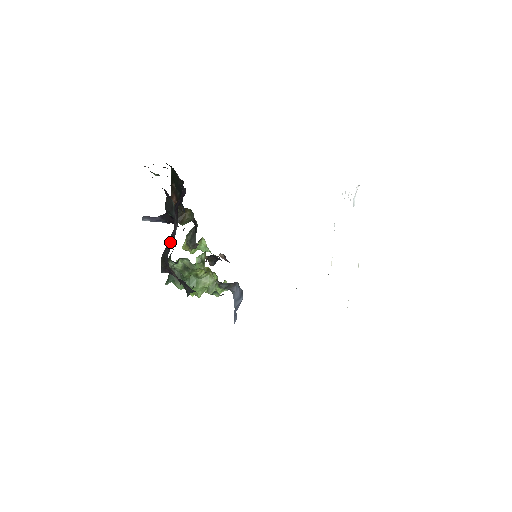
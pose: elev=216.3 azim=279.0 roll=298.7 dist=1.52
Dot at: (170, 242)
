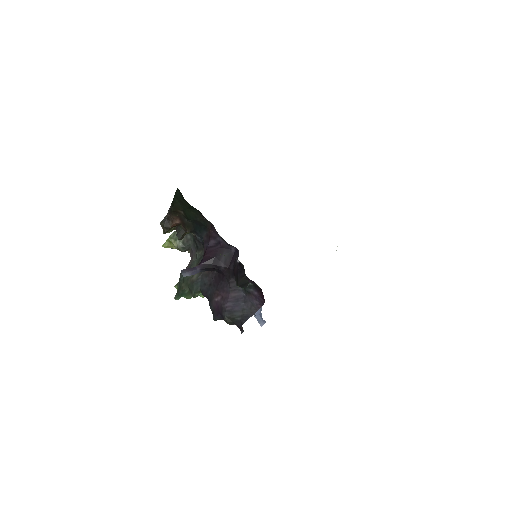
Dot at: (239, 307)
